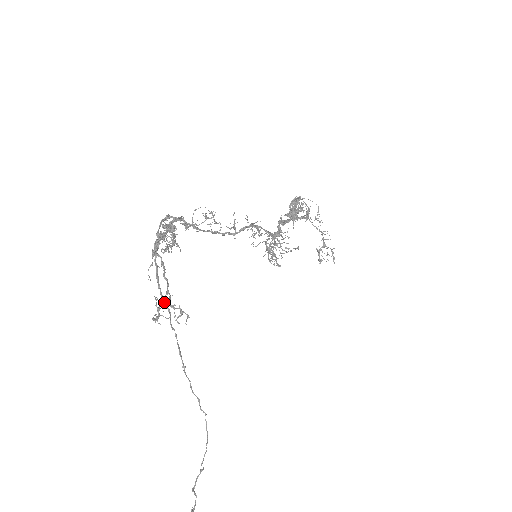
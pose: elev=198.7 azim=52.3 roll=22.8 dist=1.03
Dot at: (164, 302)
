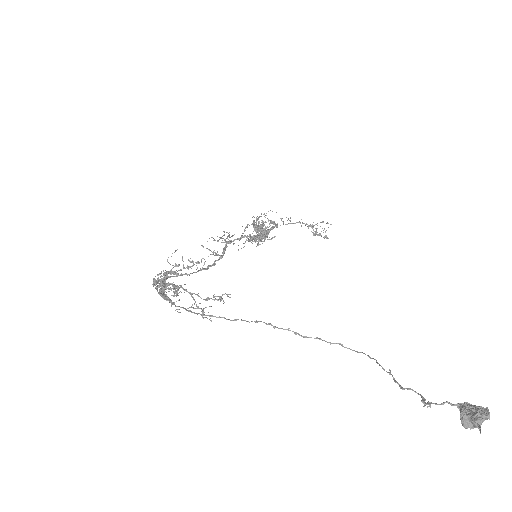
Dot at: (210, 316)
